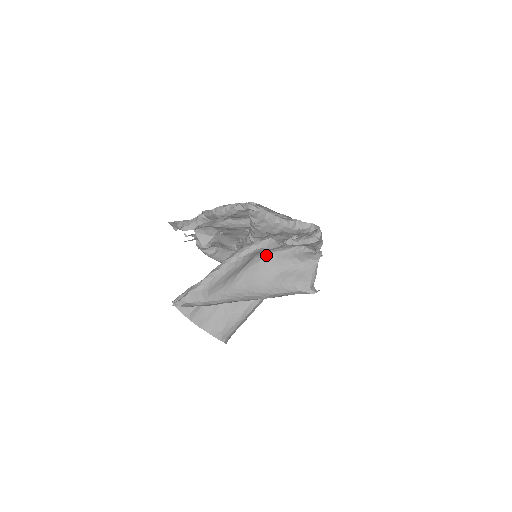
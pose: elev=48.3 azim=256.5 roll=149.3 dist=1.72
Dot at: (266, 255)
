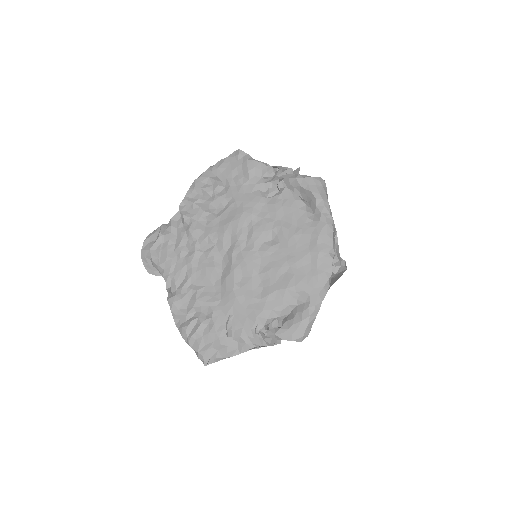
Dot at: occluded
